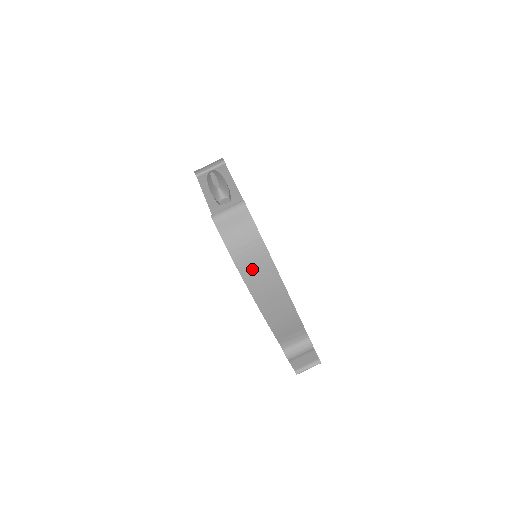
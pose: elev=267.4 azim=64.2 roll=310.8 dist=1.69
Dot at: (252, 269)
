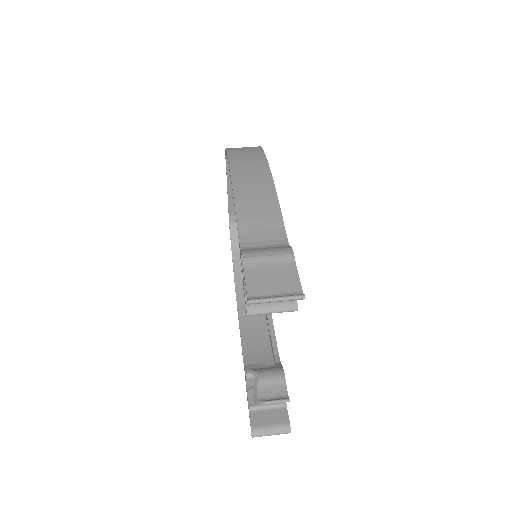
Dot at: (241, 153)
